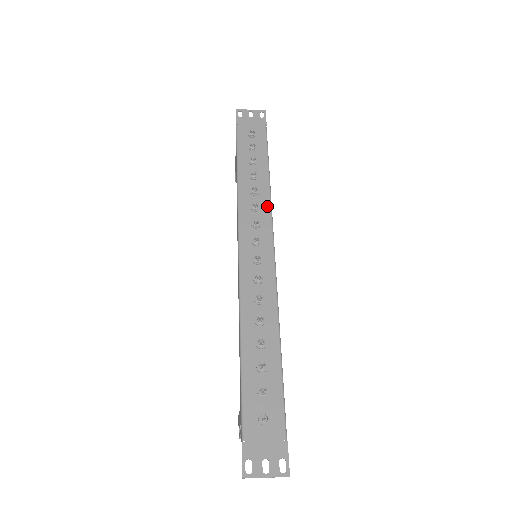
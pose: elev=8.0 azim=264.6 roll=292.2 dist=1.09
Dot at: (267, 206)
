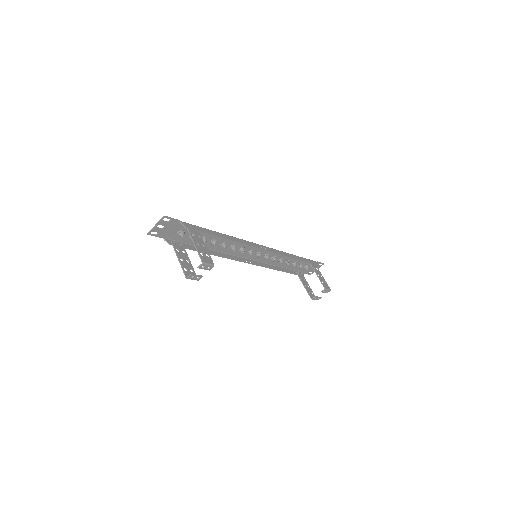
Dot at: occluded
